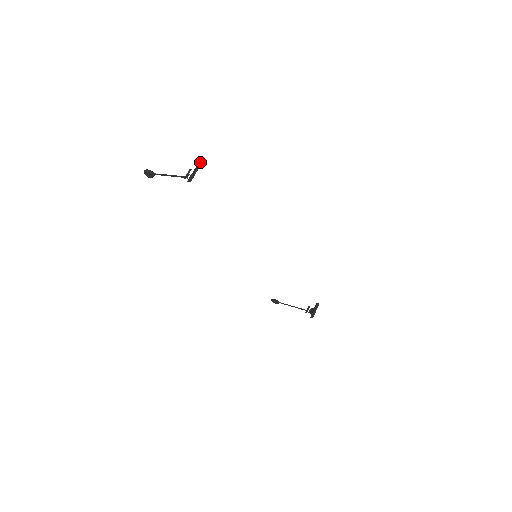
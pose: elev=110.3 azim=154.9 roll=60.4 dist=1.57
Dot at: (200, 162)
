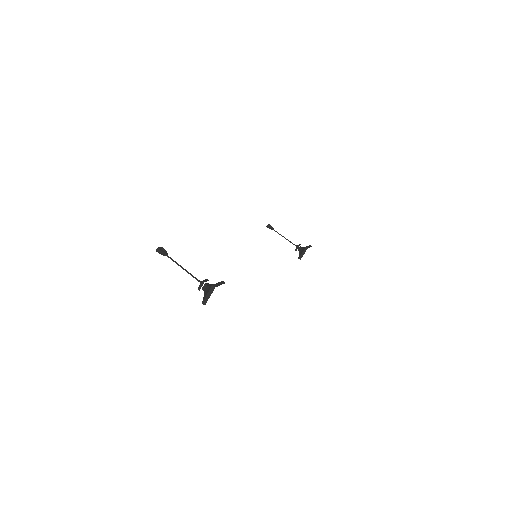
Dot at: (212, 288)
